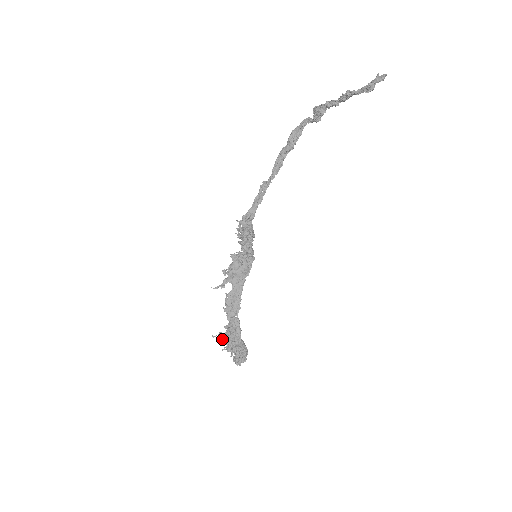
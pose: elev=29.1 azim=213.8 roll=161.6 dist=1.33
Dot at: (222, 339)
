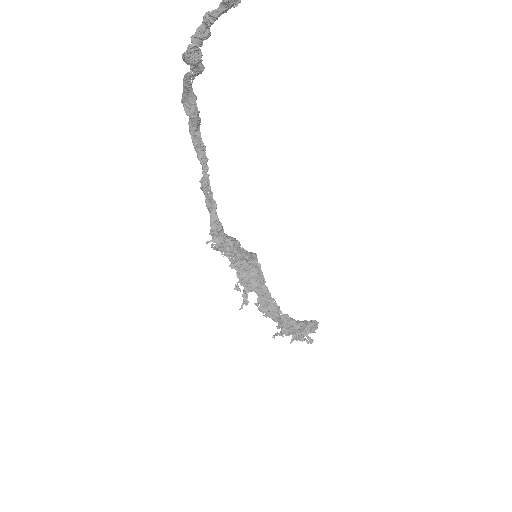
Dot at: (283, 334)
